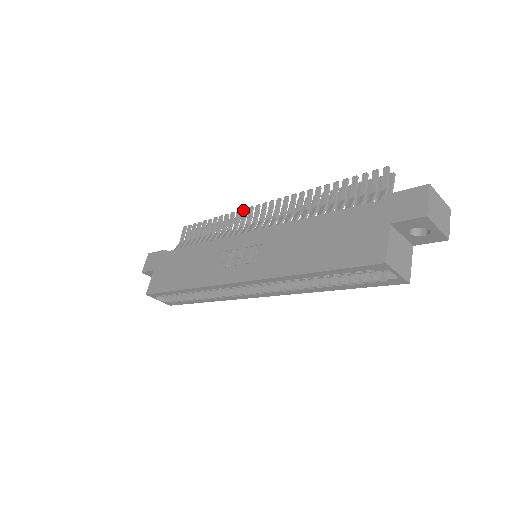
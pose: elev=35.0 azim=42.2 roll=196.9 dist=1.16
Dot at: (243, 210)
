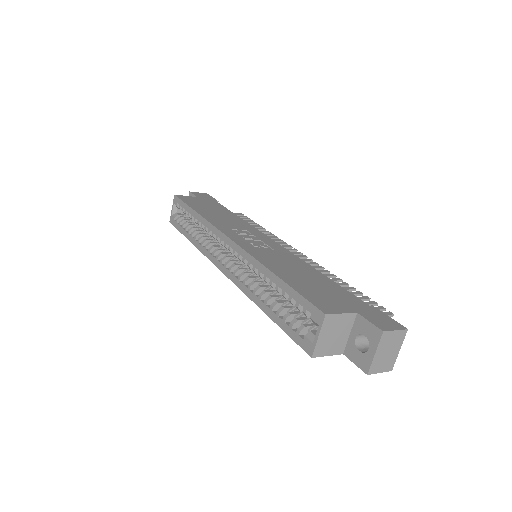
Dot at: (285, 242)
